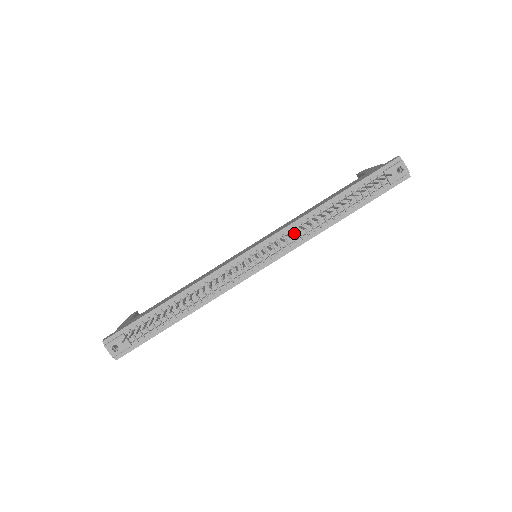
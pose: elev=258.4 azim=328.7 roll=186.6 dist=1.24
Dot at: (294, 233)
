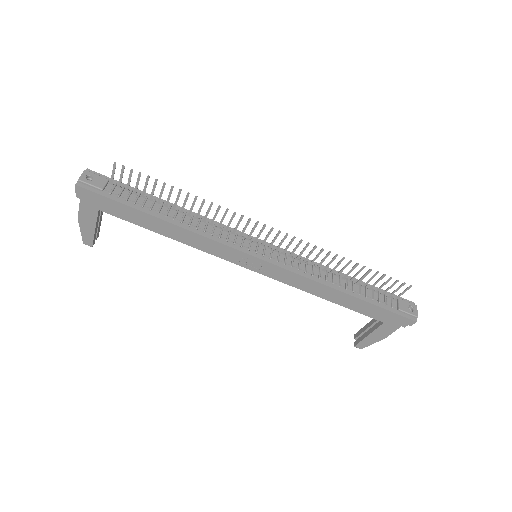
Dot at: (302, 264)
